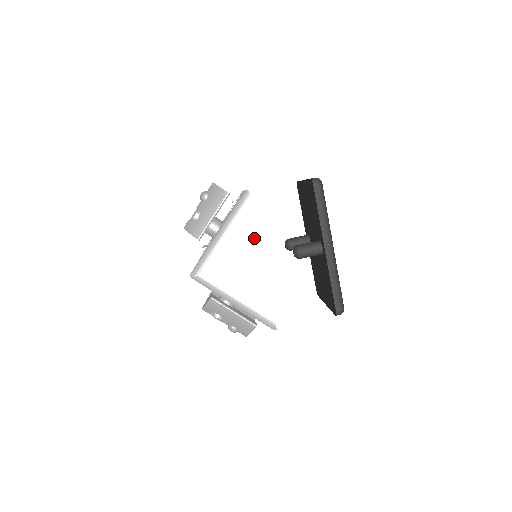
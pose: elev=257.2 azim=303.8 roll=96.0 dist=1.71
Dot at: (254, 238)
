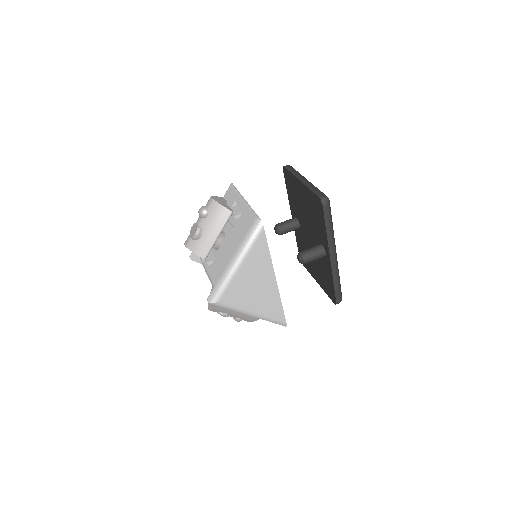
Dot at: (268, 261)
